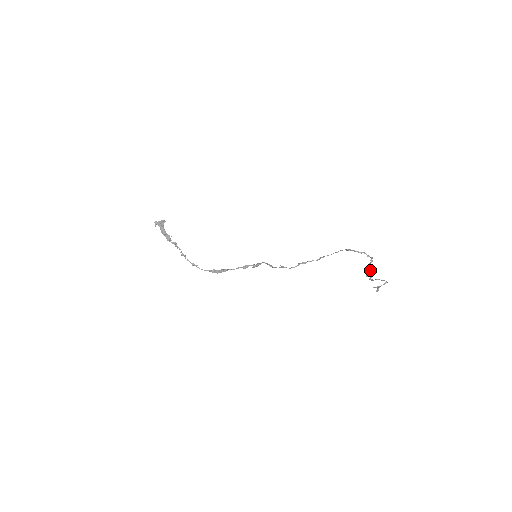
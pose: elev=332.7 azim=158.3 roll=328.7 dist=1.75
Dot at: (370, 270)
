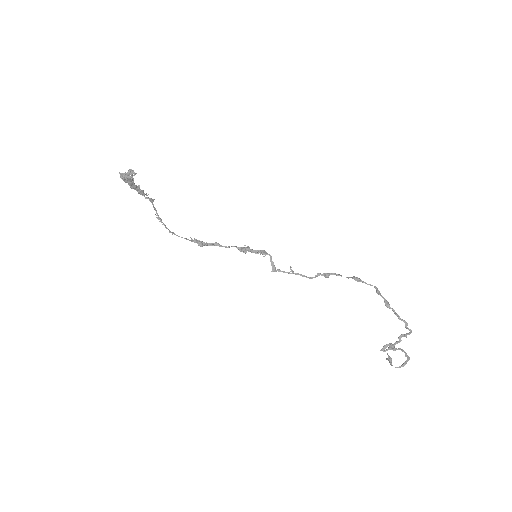
Dot at: (392, 347)
